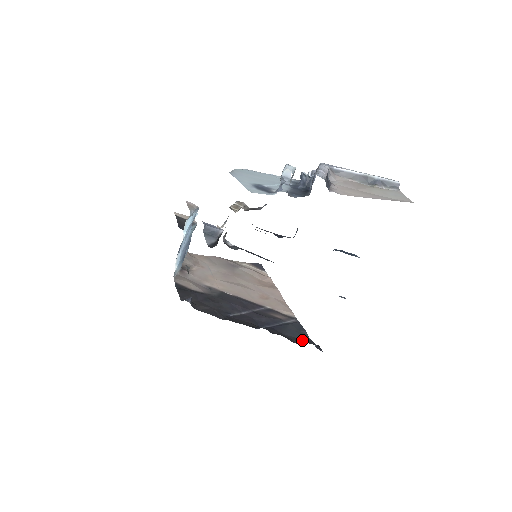
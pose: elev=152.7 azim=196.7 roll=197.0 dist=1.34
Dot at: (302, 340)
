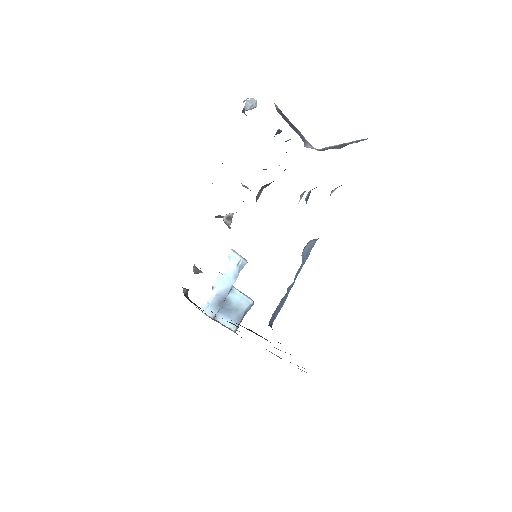
Dot at: occluded
